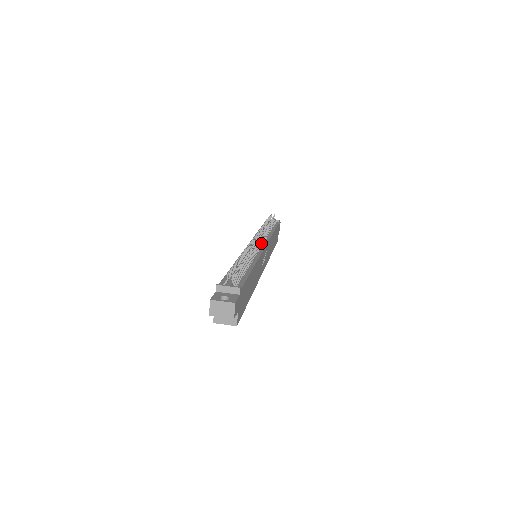
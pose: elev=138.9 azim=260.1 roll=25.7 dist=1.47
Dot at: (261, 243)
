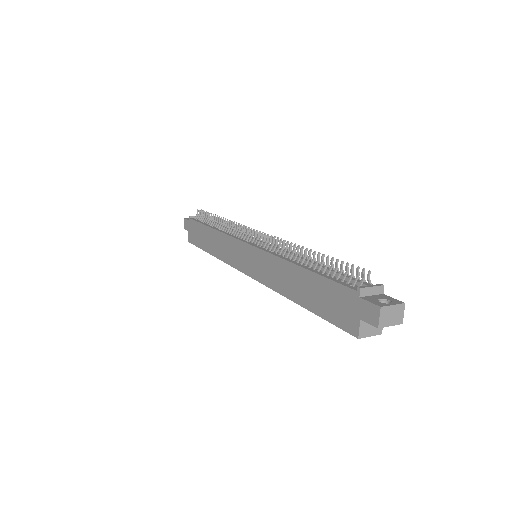
Dot at: (258, 239)
